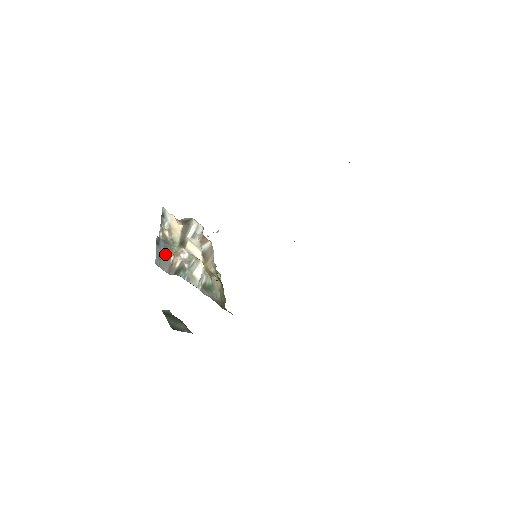
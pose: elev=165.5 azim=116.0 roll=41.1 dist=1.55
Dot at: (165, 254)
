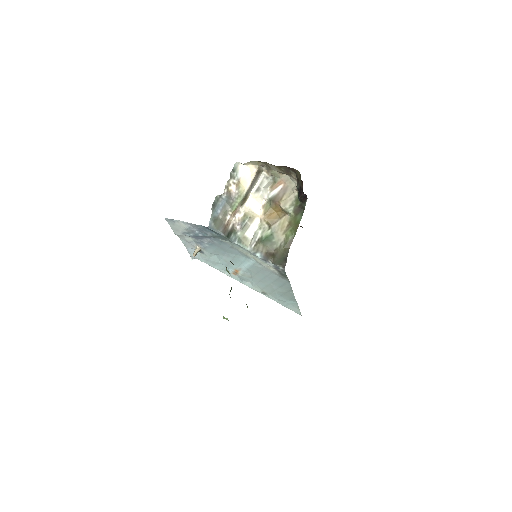
Dot at: (222, 214)
